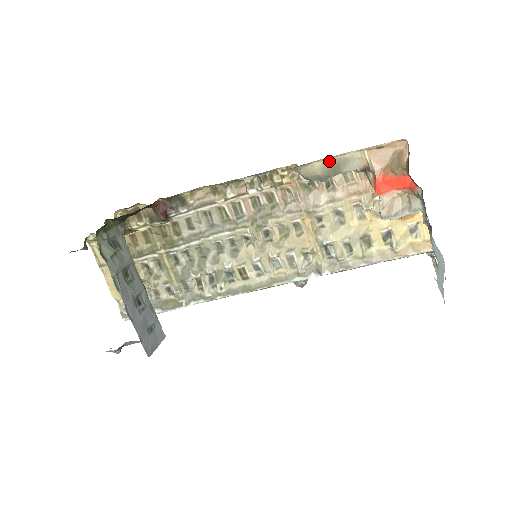
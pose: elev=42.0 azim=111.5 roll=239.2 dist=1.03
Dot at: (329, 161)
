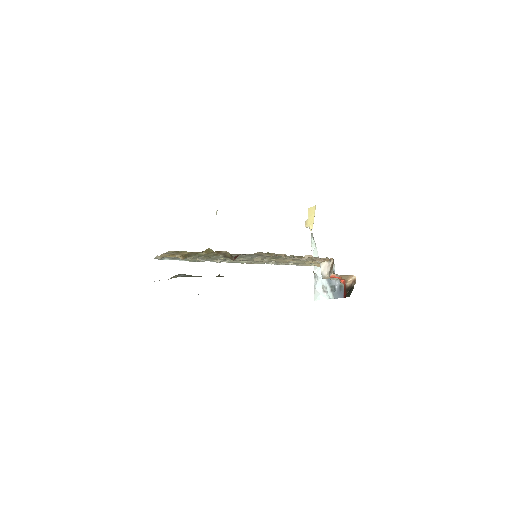
Dot at: occluded
